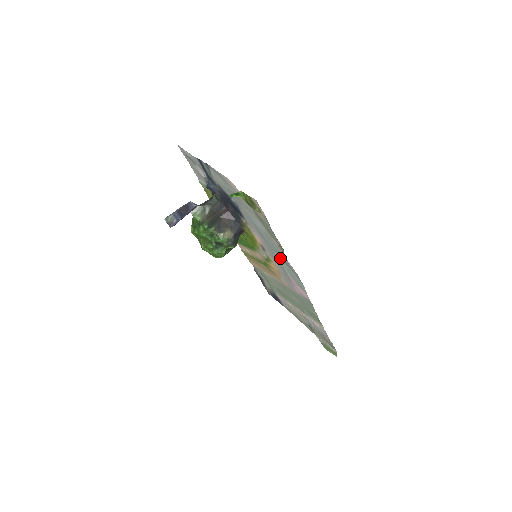
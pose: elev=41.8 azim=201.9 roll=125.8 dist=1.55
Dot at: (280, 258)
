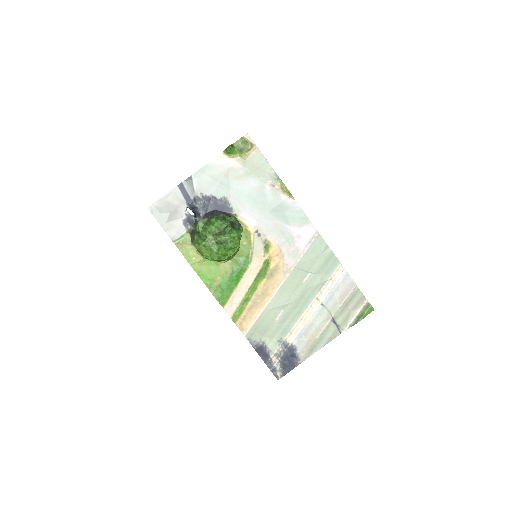
Dot at: (276, 212)
